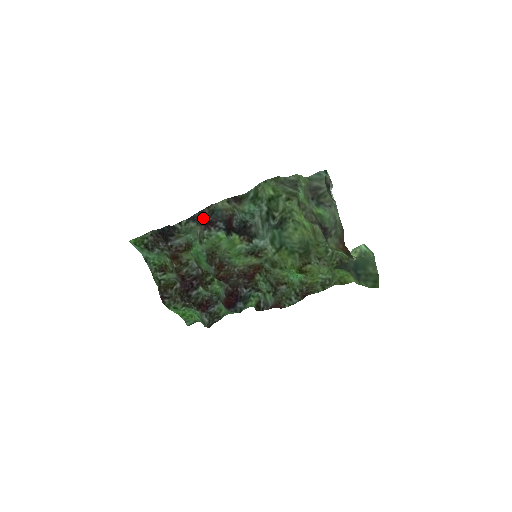
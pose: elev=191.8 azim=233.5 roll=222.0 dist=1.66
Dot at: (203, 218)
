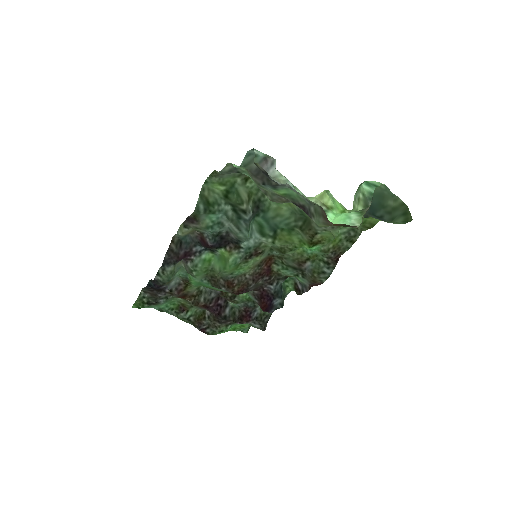
Dot at: (175, 256)
